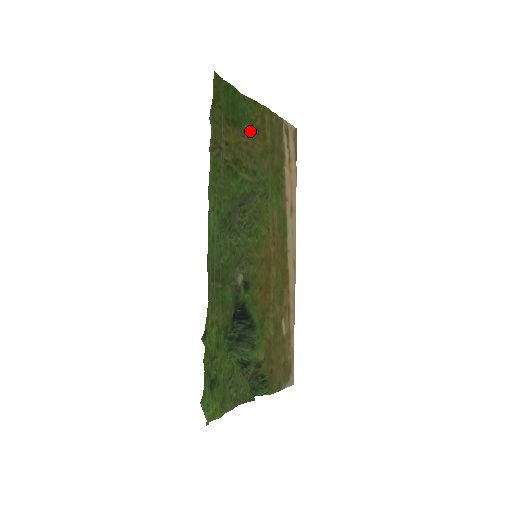
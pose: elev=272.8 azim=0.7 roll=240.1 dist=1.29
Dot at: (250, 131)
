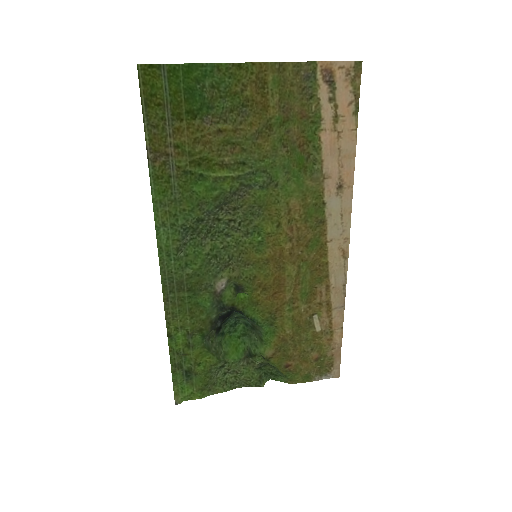
Dot at: (235, 108)
